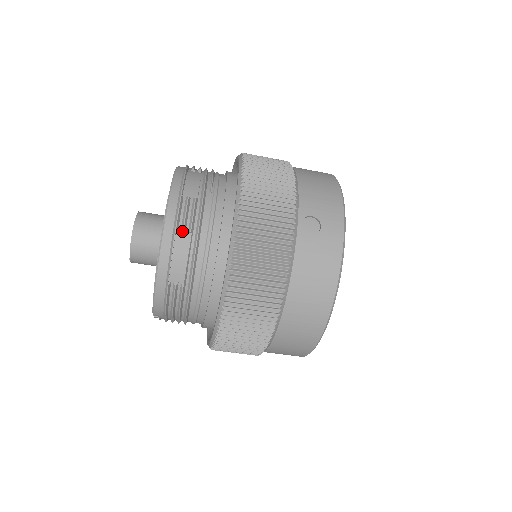
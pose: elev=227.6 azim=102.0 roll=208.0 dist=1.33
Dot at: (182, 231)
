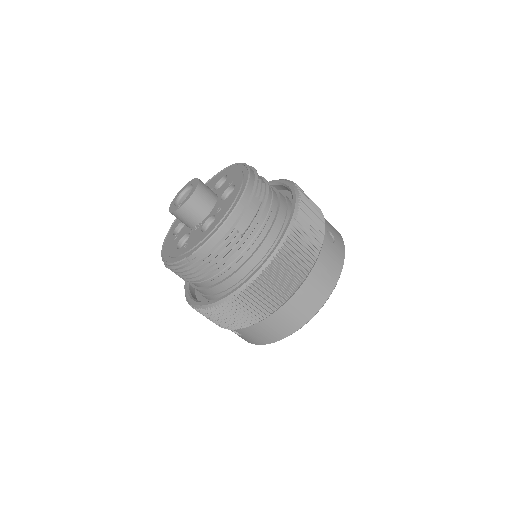
Dot at: (257, 197)
